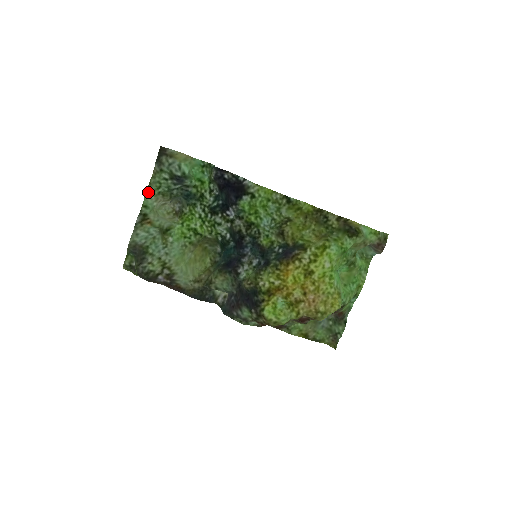
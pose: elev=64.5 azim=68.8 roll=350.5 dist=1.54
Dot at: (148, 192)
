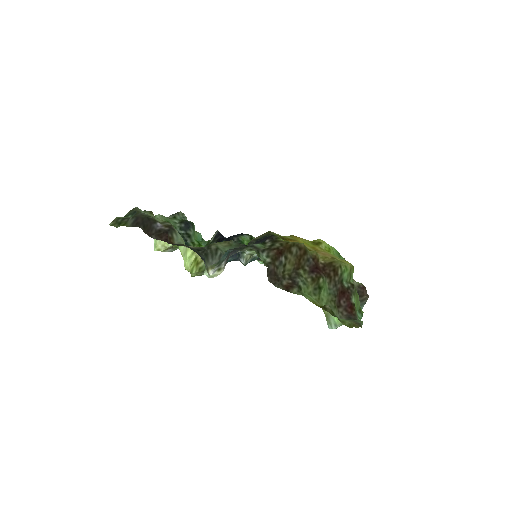
Dot at: (160, 216)
